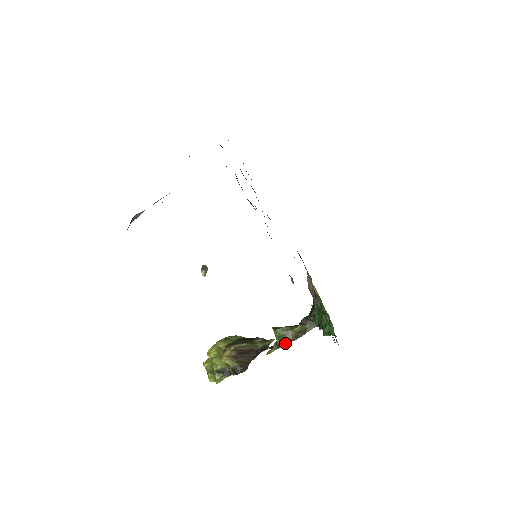
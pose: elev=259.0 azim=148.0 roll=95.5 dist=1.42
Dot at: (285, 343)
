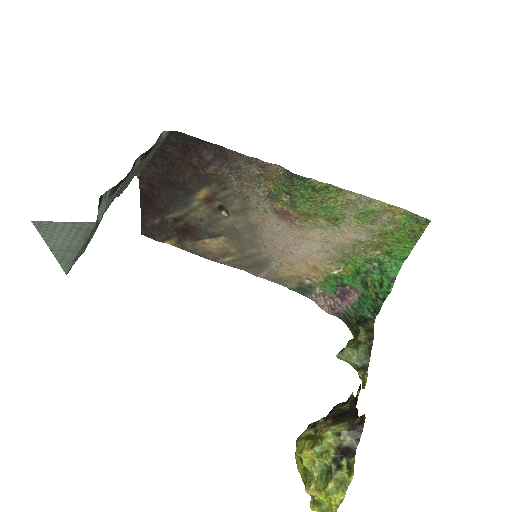
Dot at: (367, 356)
